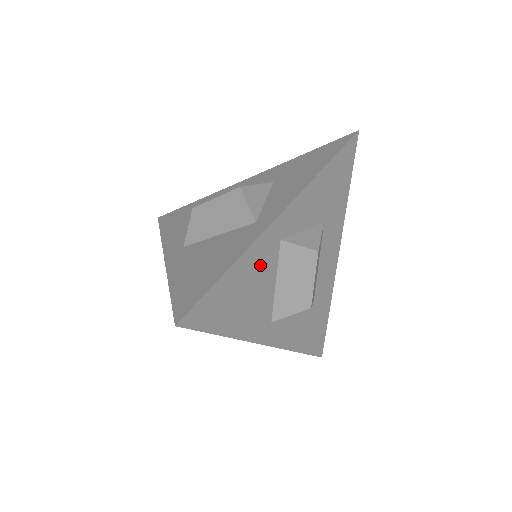
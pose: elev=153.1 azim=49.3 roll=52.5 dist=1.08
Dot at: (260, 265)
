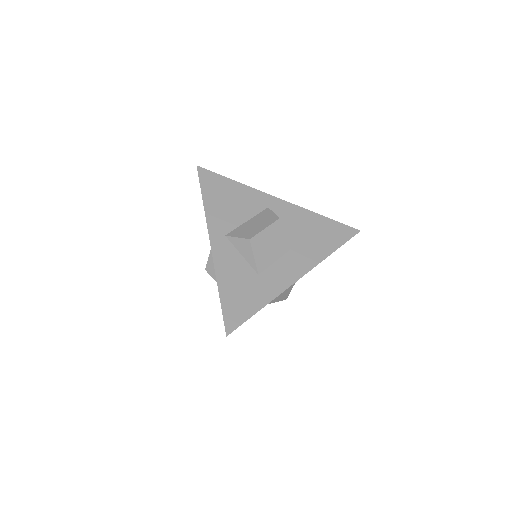
Dot at: (248, 201)
